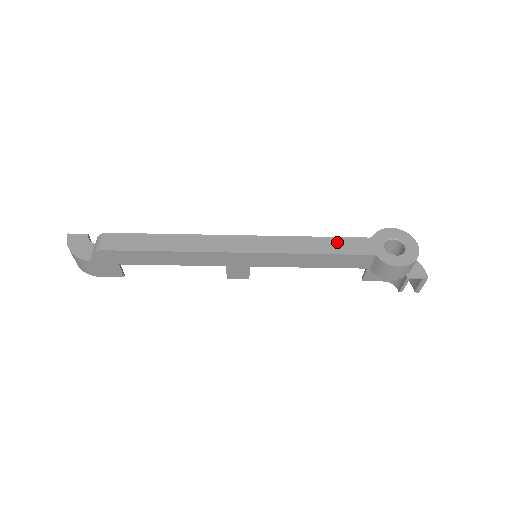
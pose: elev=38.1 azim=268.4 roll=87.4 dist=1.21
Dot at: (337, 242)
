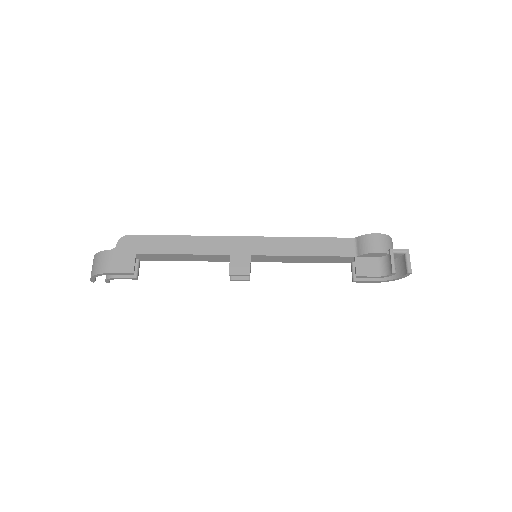
Dot at: occluded
